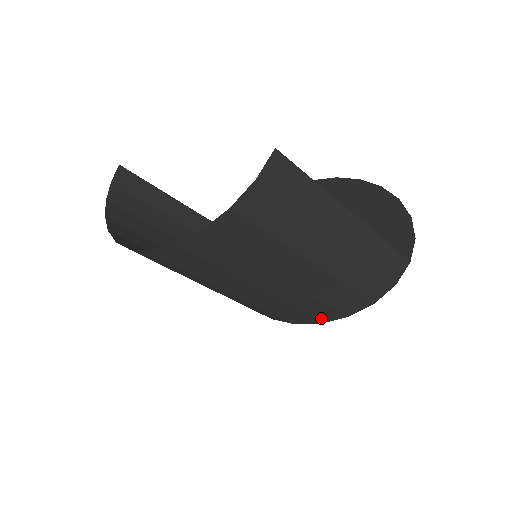
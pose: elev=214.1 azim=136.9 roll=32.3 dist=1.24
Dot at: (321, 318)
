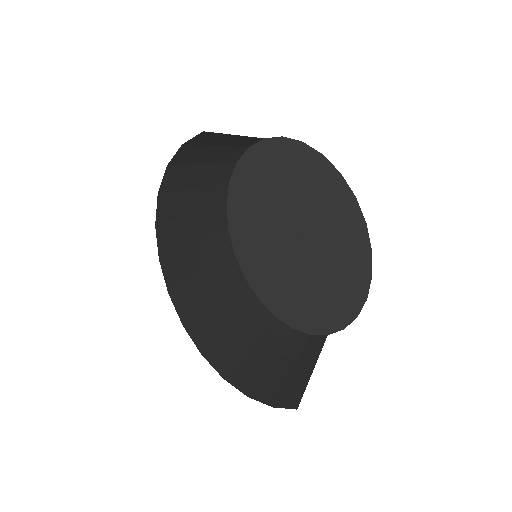
Dot at: (260, 305)
